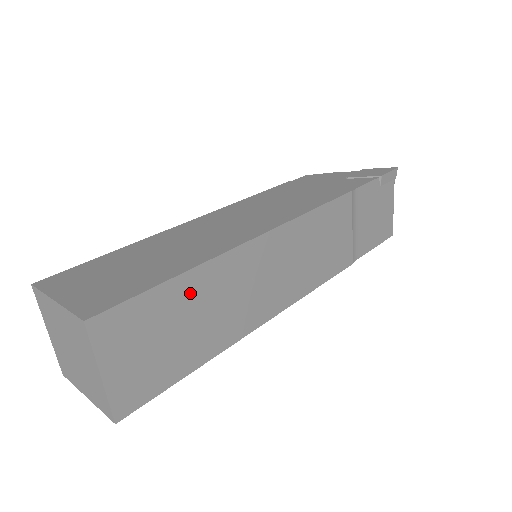
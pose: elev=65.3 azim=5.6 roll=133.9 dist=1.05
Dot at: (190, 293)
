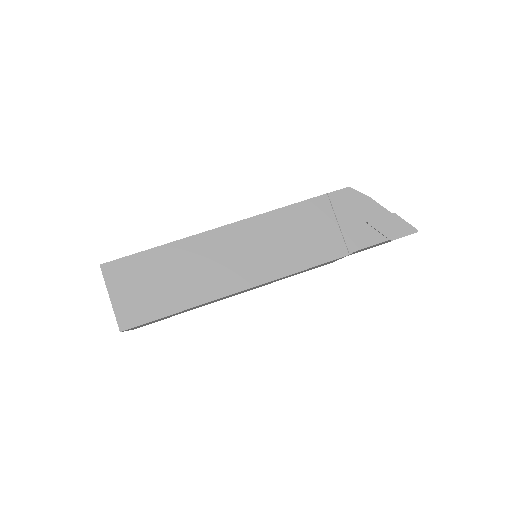
Dot at: (186, 310)
